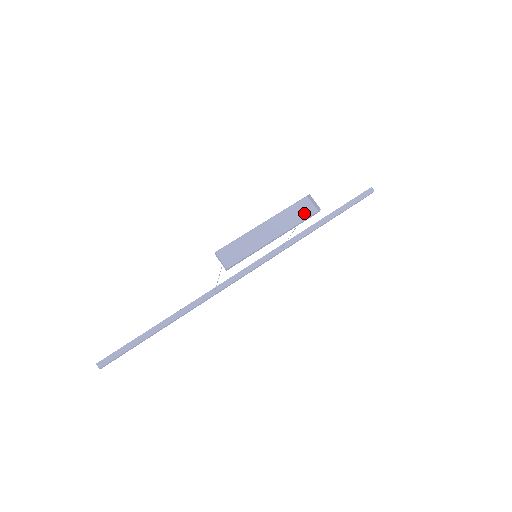
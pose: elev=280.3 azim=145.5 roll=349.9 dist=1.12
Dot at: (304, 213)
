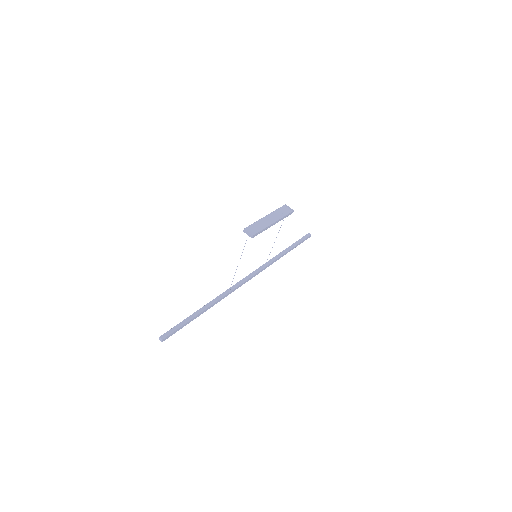
Dot at: (286, 212)
